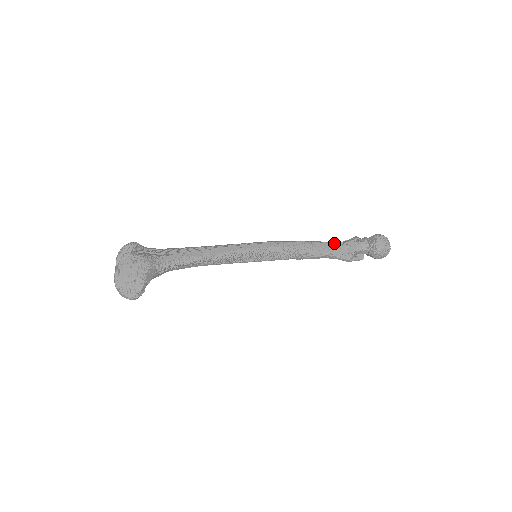
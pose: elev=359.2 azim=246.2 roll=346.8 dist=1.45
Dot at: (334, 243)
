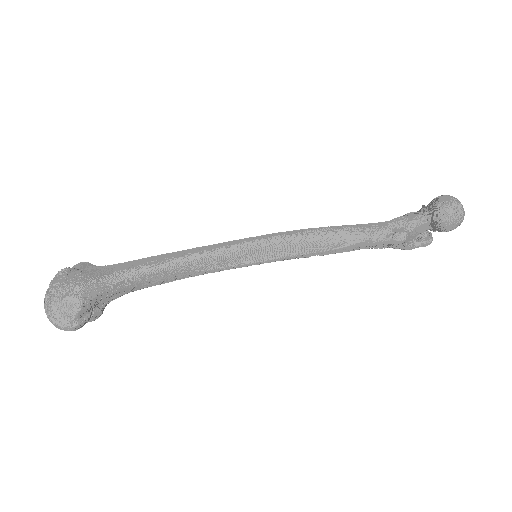
Dot at: (375, 223)
